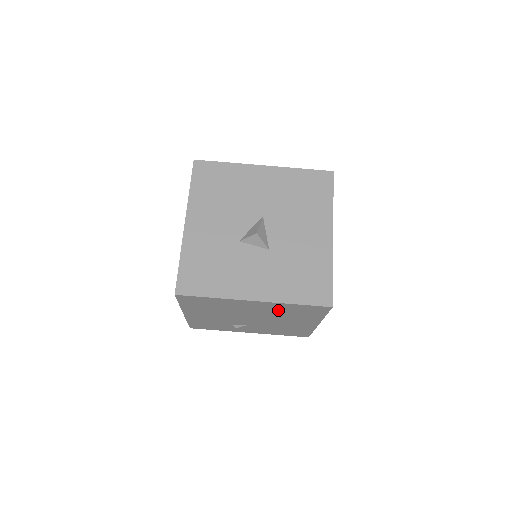
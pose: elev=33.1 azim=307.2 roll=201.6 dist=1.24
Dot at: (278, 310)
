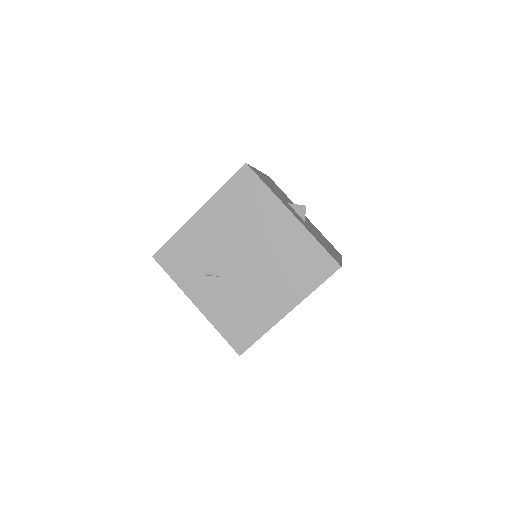
Dot at: (290, 249)
